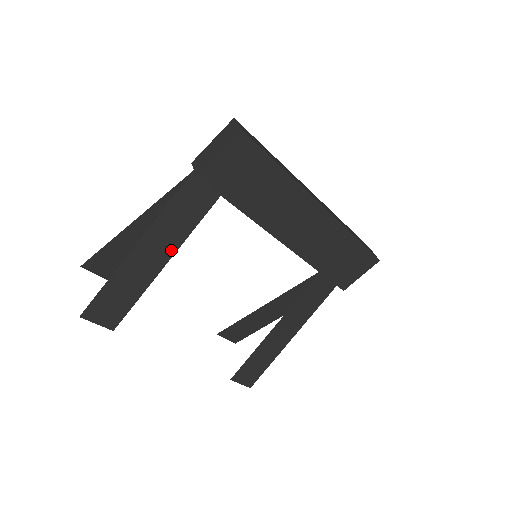
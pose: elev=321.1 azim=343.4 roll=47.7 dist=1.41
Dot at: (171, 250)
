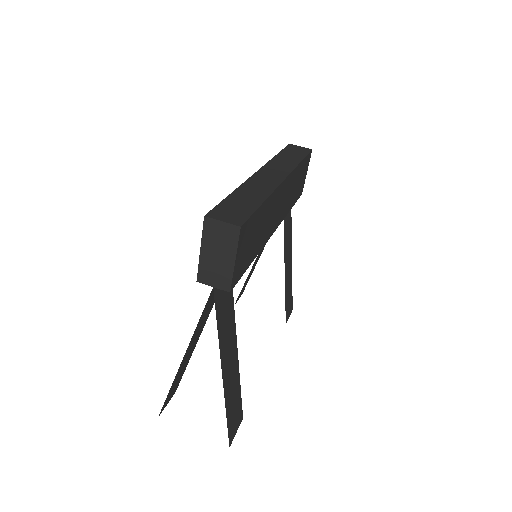
Dot at: (234, 341)
